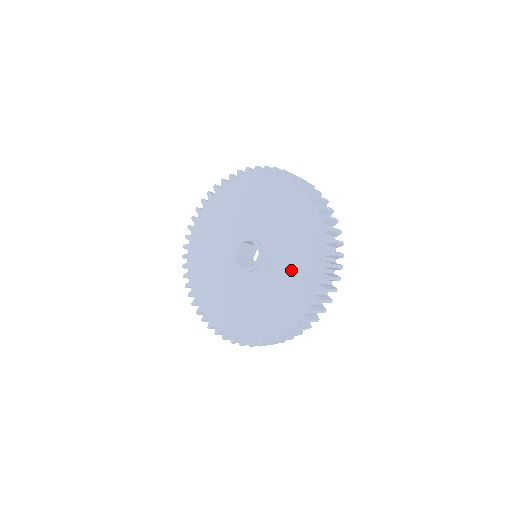
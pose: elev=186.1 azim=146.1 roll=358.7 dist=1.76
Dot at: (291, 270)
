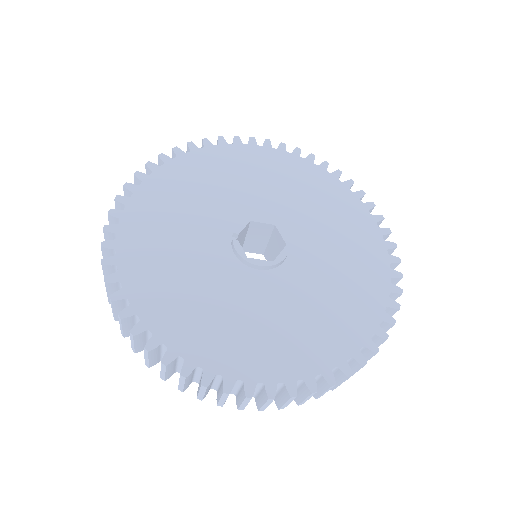
Dot at: (338, 283)
